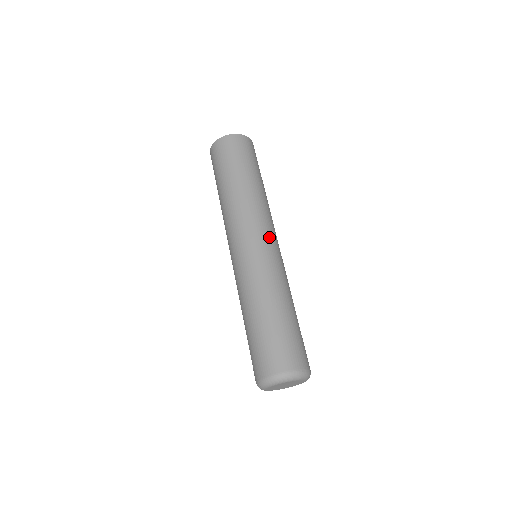
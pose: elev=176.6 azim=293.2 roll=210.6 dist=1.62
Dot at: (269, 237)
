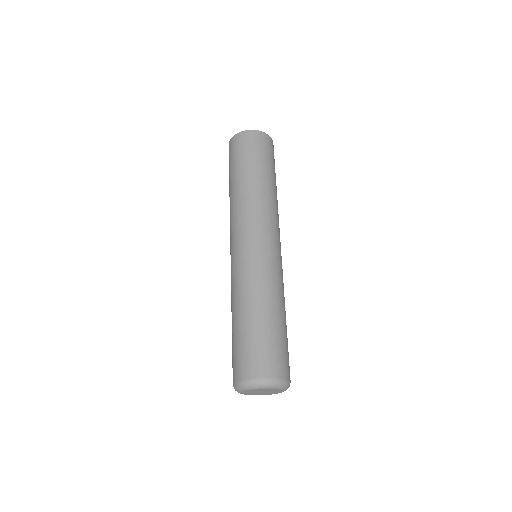
Dot at: (273, 239)
